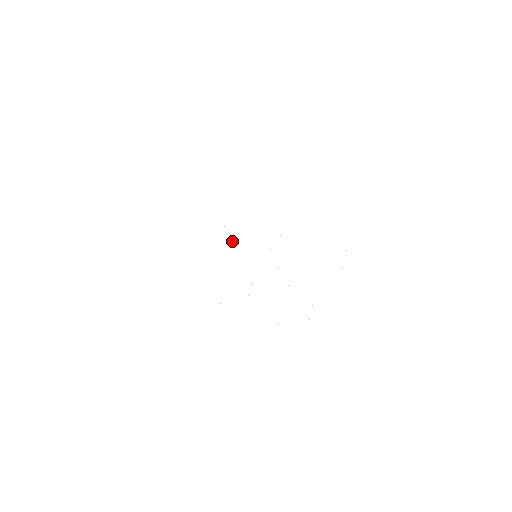
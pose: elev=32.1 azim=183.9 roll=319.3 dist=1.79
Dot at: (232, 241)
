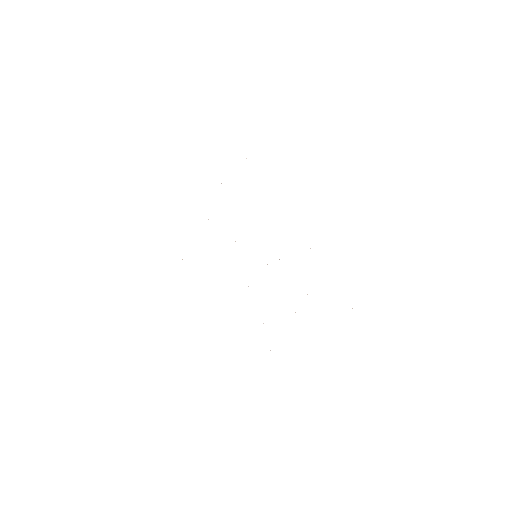
Dot at: occluded
